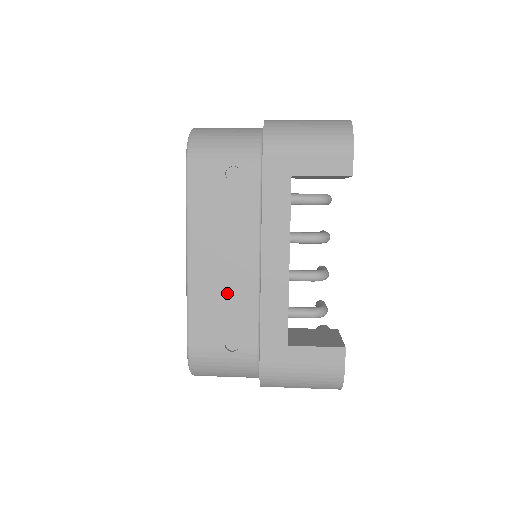
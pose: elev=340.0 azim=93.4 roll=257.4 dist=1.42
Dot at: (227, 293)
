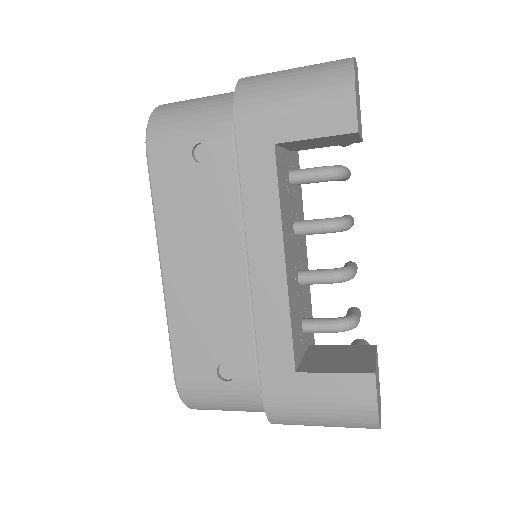
Dot at: (212, 307)
